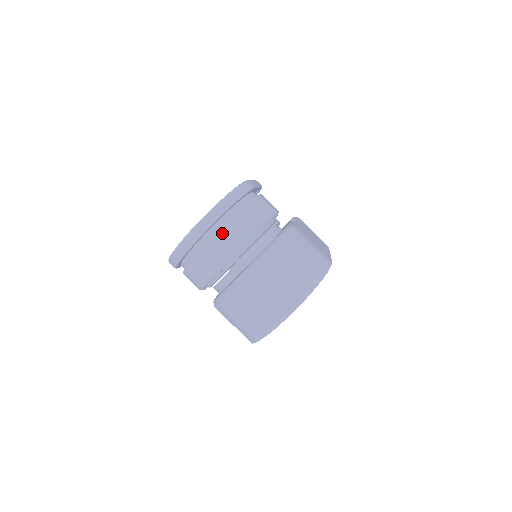
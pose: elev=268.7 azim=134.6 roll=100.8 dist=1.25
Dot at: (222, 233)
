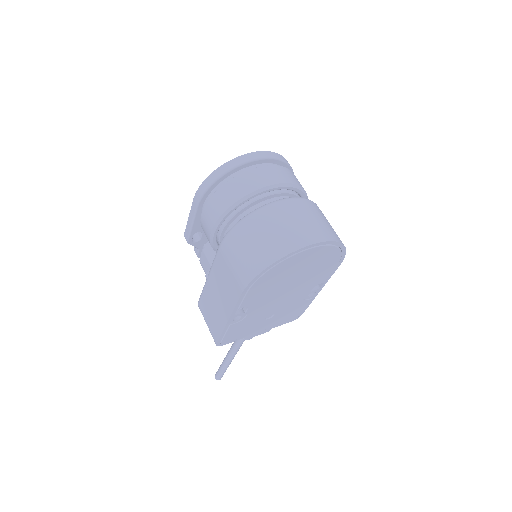
Dot at: (278, 167)
